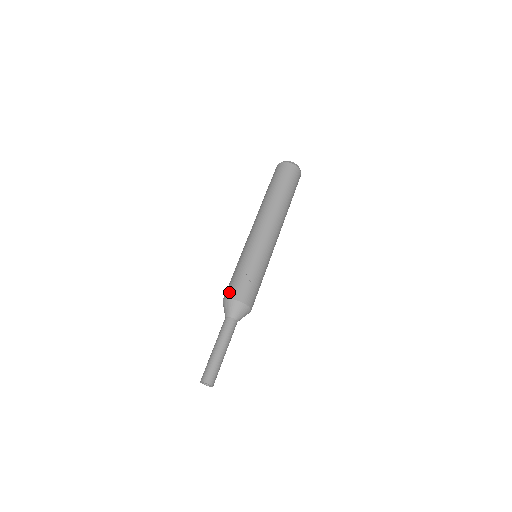
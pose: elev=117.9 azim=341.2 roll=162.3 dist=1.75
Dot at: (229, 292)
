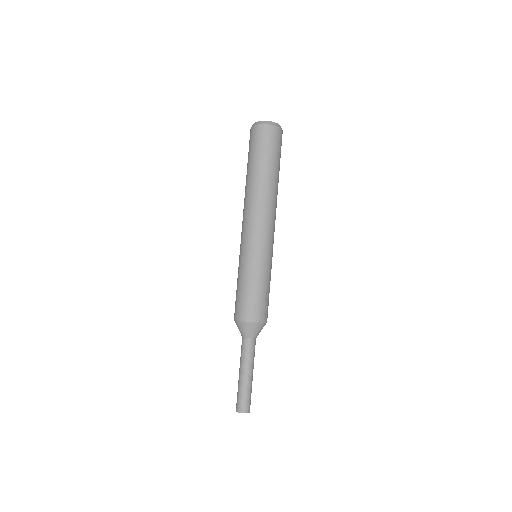
Dot at: (249, 314)
